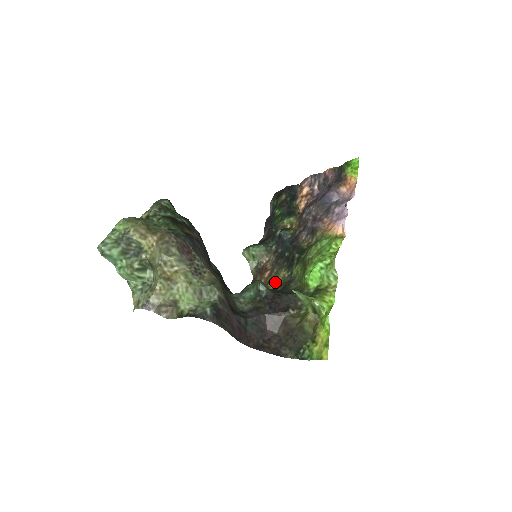
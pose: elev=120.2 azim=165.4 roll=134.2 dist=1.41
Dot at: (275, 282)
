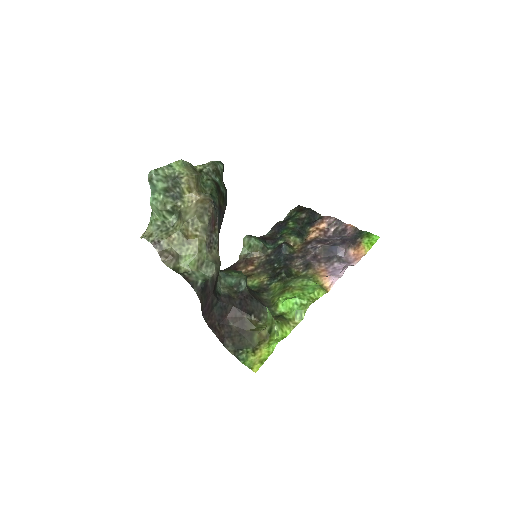
Dot at: (253, 281)
